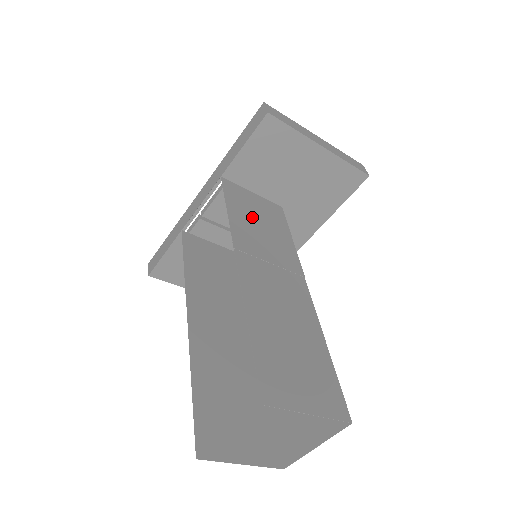
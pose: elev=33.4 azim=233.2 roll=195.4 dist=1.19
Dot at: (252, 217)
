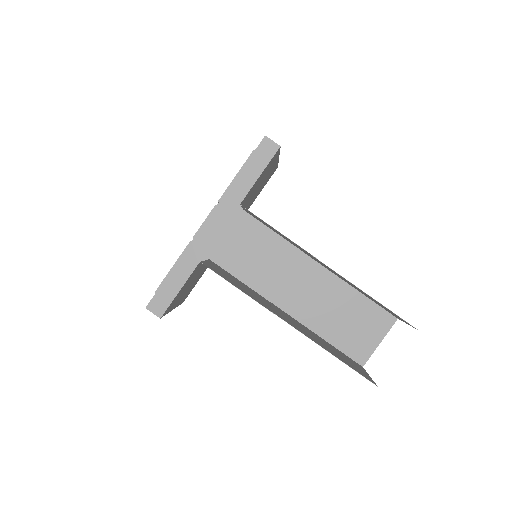
Dot at: occluded
